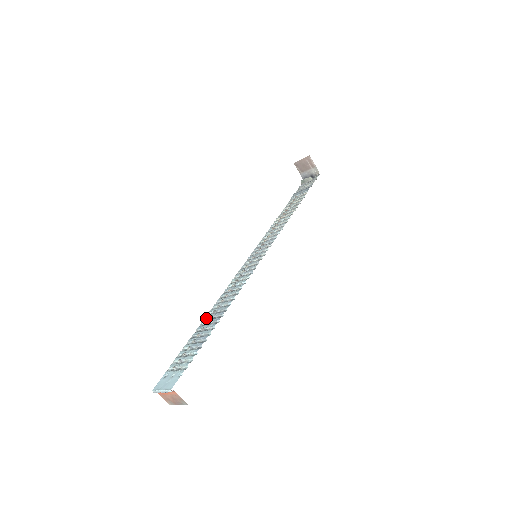
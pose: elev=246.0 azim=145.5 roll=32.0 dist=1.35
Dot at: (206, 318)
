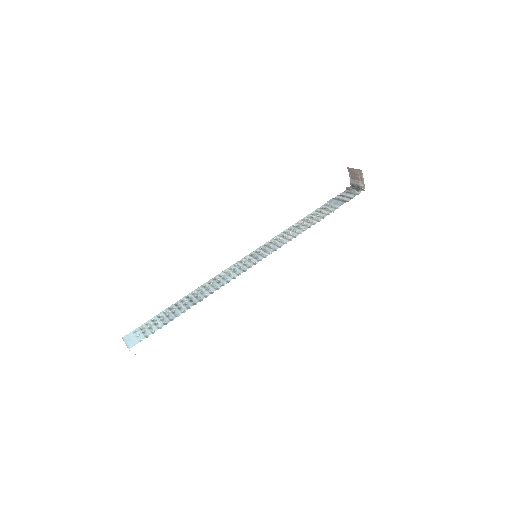
Dot at: (188, 295)
